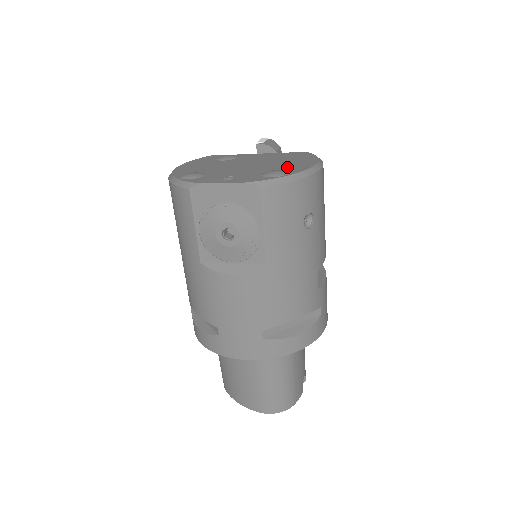
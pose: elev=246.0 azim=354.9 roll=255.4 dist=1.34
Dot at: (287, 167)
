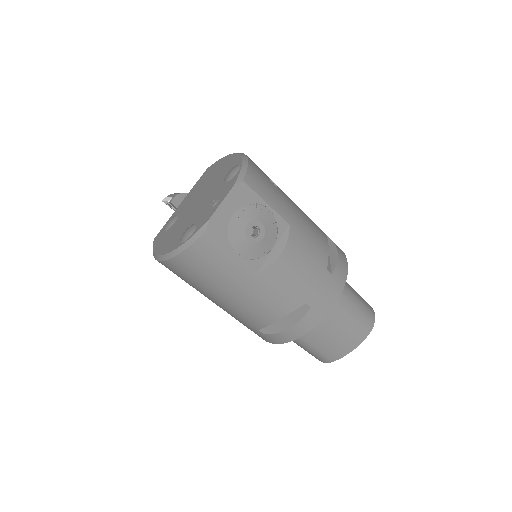
Dot at: (226, 170)
